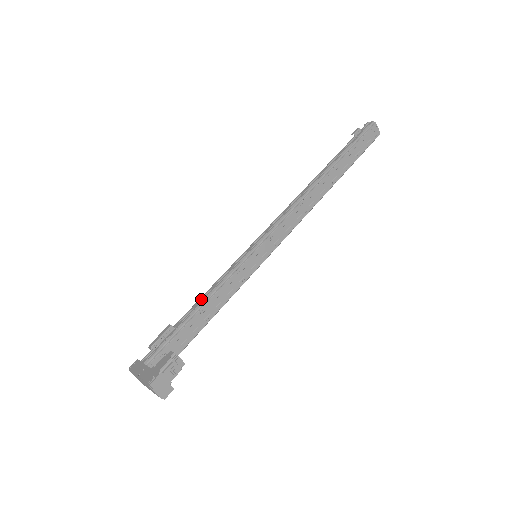
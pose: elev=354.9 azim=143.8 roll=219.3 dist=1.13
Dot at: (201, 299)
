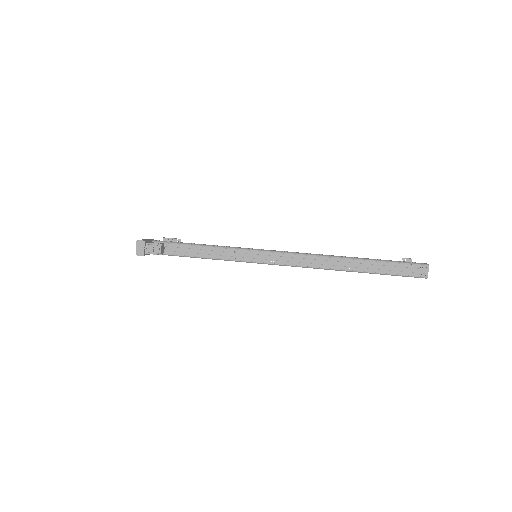
Dot at: occluded
